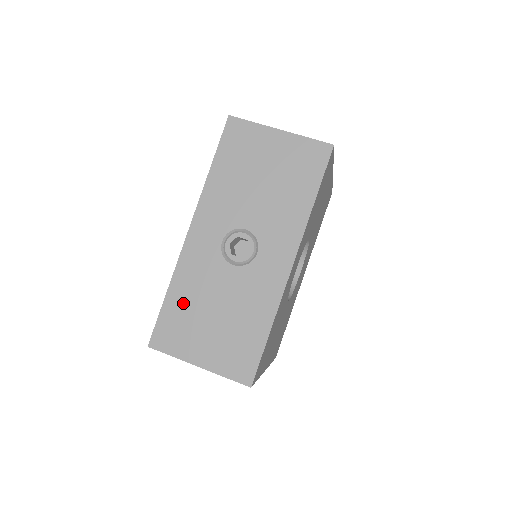
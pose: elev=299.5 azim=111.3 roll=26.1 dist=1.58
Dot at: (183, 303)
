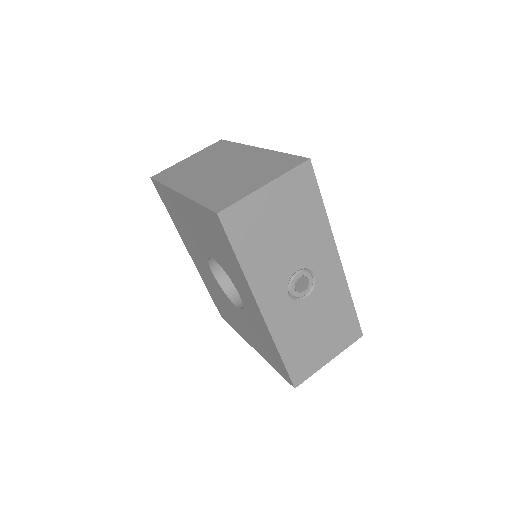
Dot at: (295, 348)
